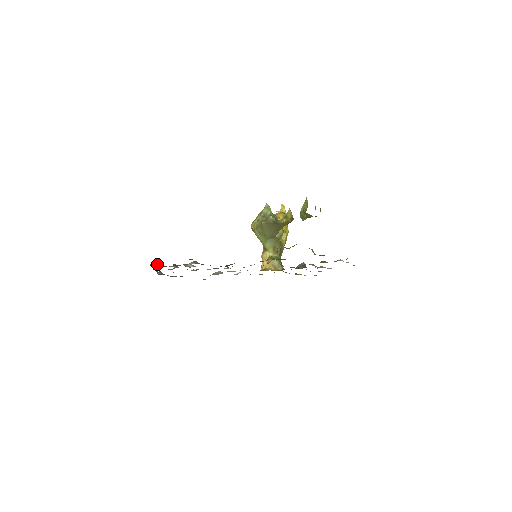
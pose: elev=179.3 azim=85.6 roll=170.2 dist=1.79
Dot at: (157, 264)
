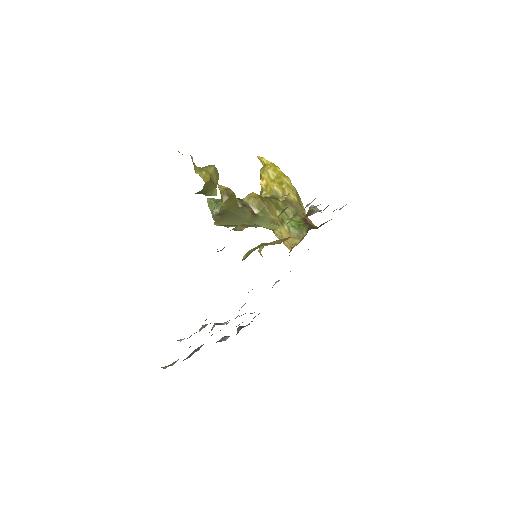
Dot at: (174, 362)
